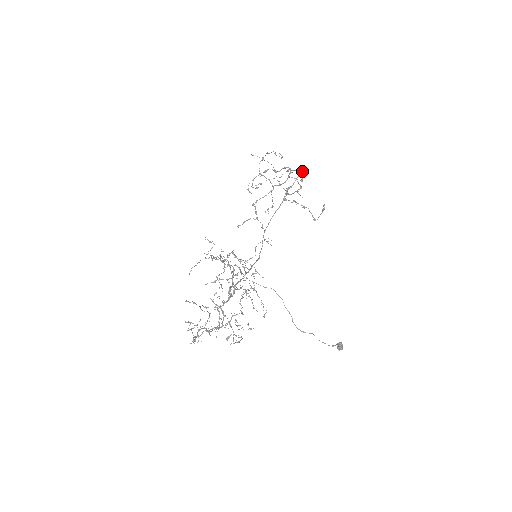
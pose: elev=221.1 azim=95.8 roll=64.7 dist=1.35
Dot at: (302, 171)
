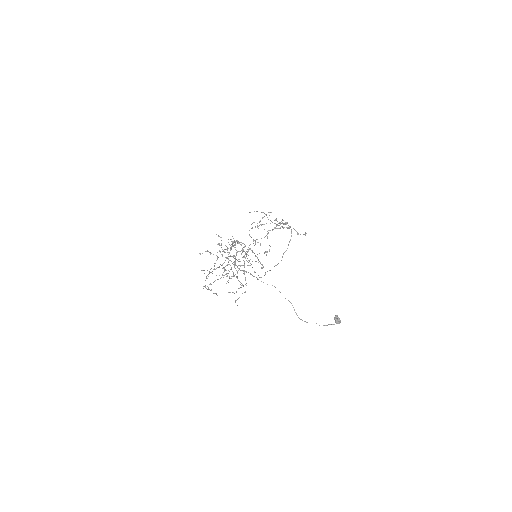
Dot at: (291, 235)
